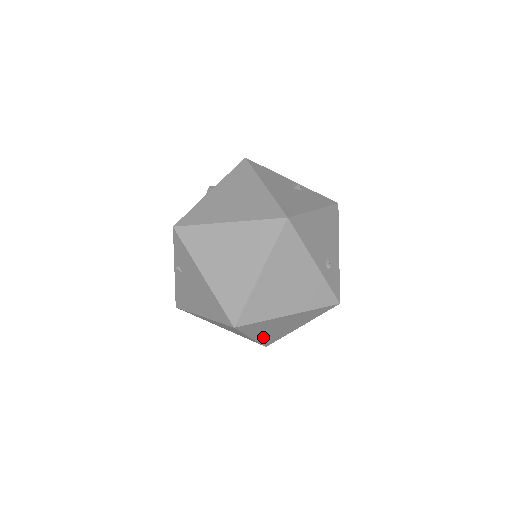
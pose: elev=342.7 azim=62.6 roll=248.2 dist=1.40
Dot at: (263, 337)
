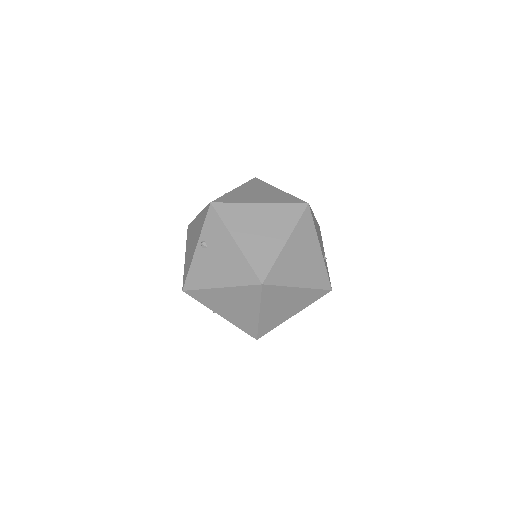
Dot at: (266, 318)
